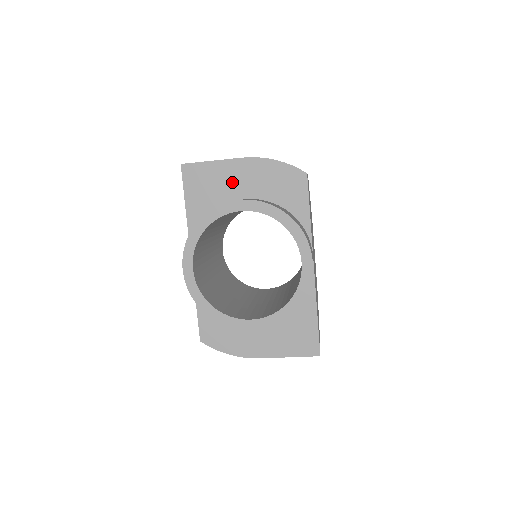
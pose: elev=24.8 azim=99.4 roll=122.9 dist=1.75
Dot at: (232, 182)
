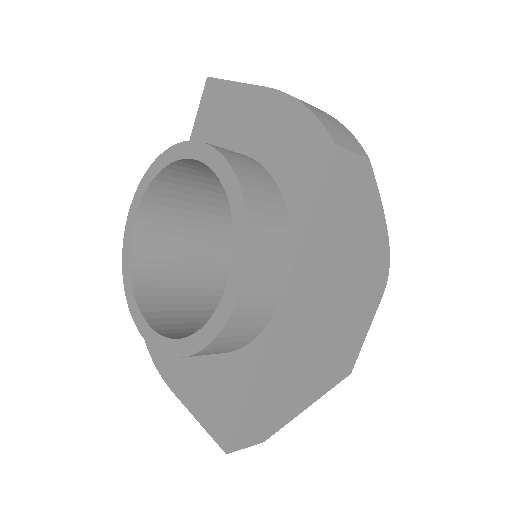
Dot at: (243, 122)
